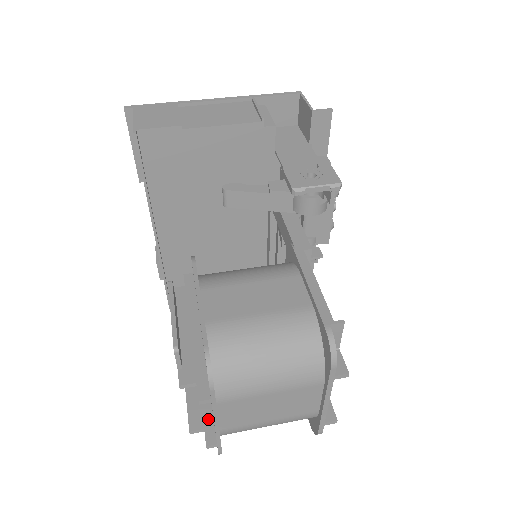
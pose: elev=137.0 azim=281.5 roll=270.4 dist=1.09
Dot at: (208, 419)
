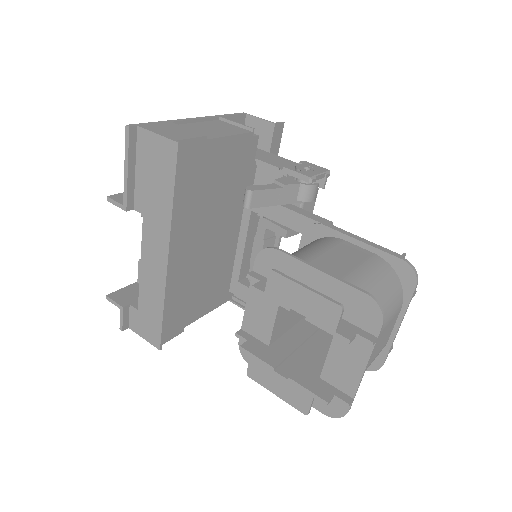
Dot at: (329, 387)
